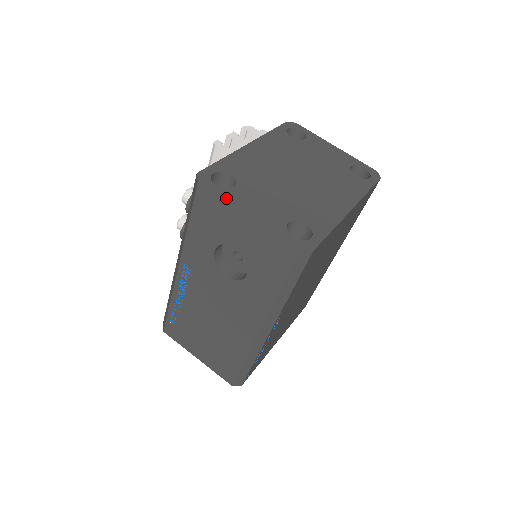
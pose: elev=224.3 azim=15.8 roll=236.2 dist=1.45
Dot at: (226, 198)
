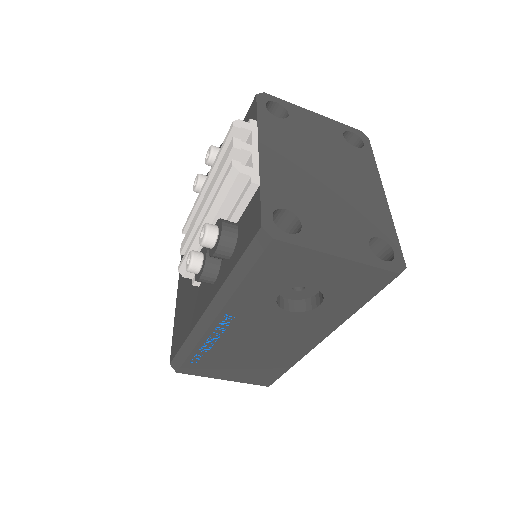
Dot at: (310, 247)
